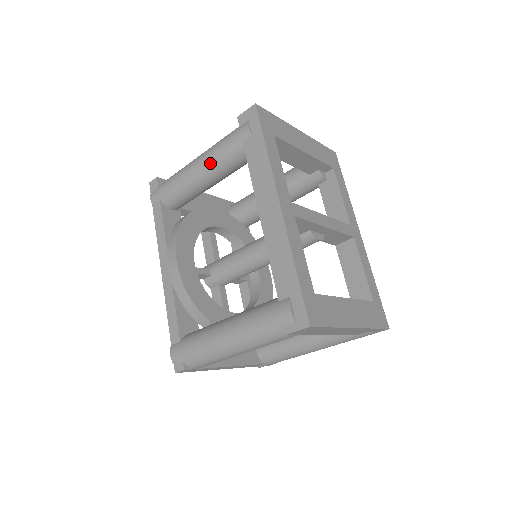
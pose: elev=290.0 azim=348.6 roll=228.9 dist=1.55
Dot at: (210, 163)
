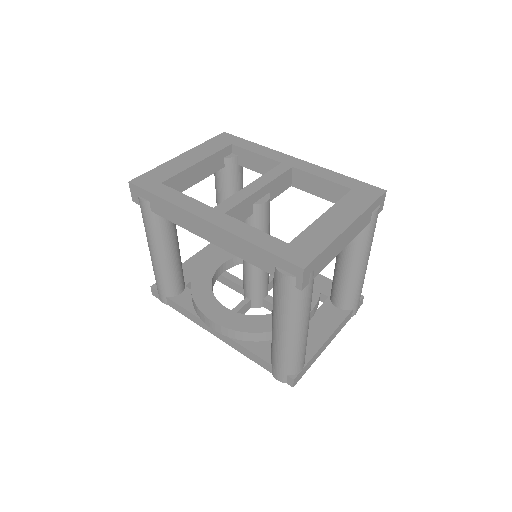
Dot at: (156, 244)
